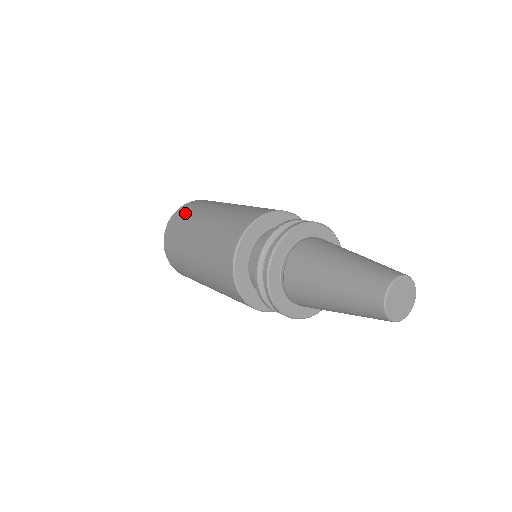
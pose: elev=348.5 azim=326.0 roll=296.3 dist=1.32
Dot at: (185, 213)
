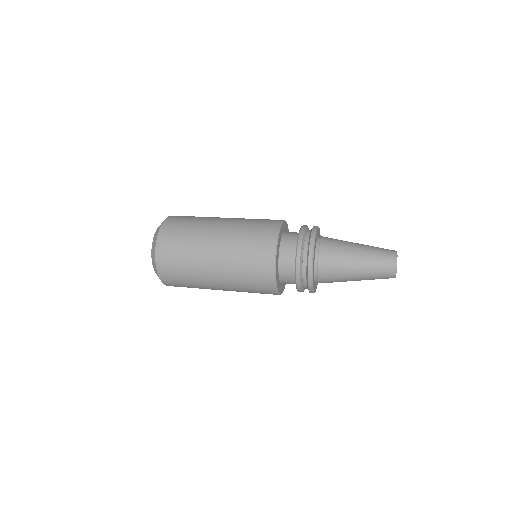
Dot at: (174, 251)
